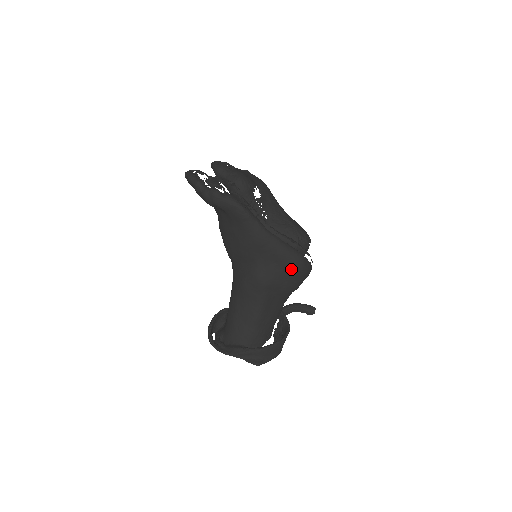
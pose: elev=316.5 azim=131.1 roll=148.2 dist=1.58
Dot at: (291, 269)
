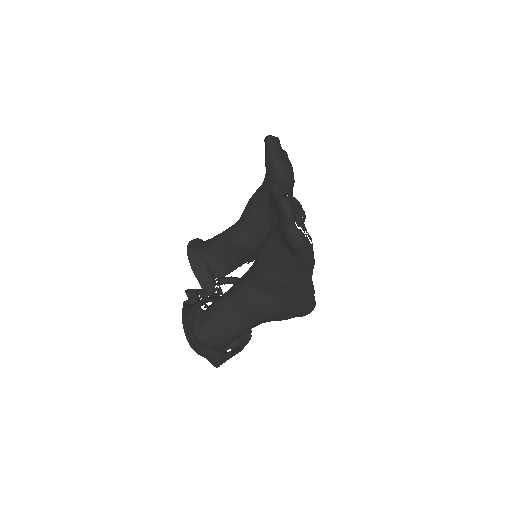
Dot at: (301, 313)
